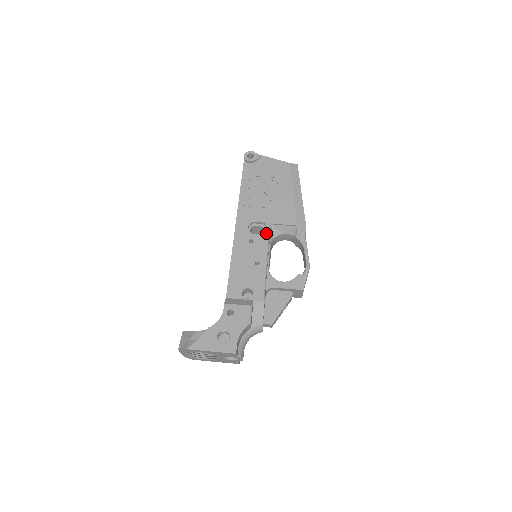
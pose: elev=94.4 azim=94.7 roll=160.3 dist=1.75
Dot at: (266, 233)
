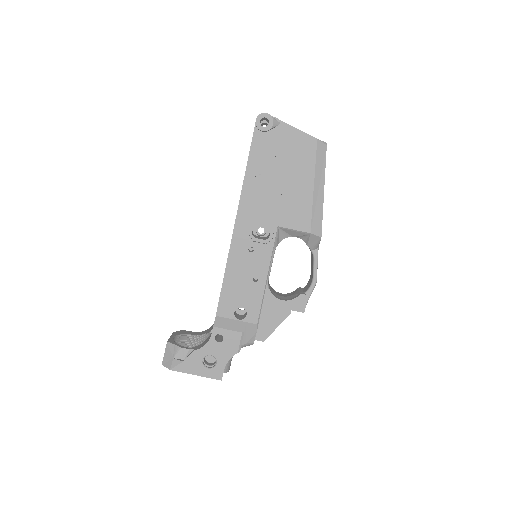
Dot at: (271, 241)
